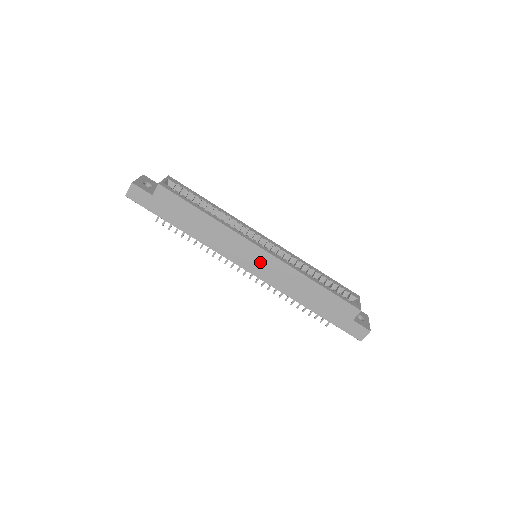
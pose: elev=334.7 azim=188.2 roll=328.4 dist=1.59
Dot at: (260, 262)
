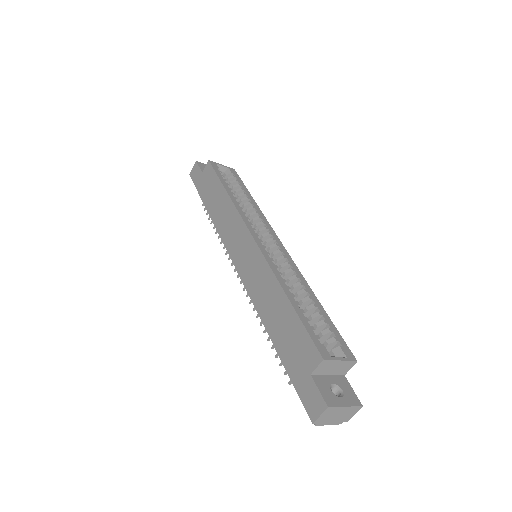
Dot at: (246, 254)
